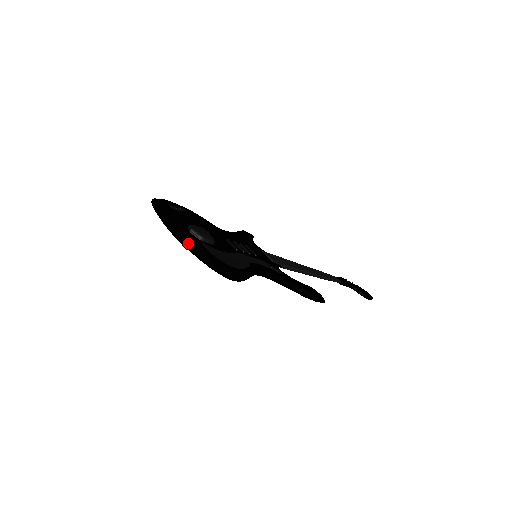
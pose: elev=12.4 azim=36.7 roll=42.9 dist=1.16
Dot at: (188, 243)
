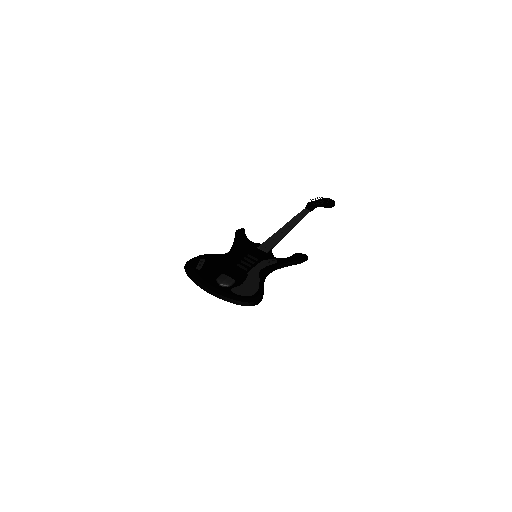
Dot at: (225, 298)
